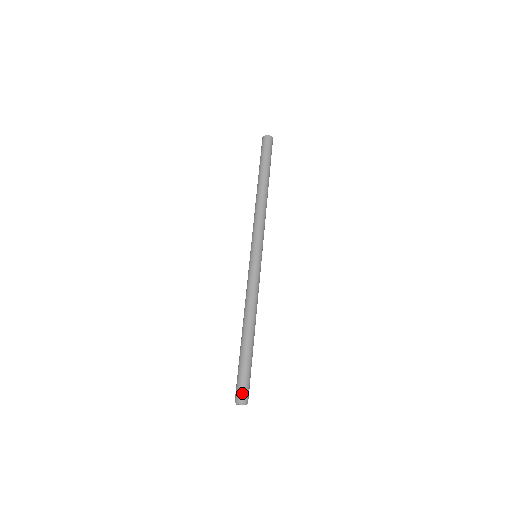
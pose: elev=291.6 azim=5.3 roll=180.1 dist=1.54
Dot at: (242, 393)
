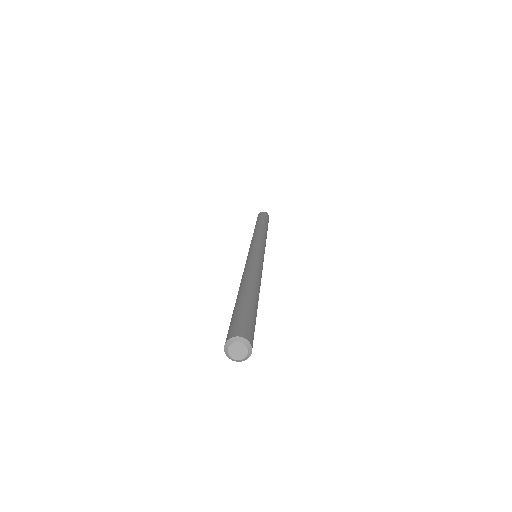
Dot at: (251, 333)
